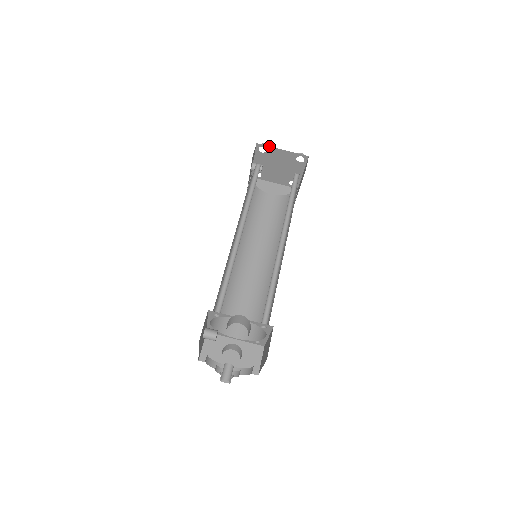
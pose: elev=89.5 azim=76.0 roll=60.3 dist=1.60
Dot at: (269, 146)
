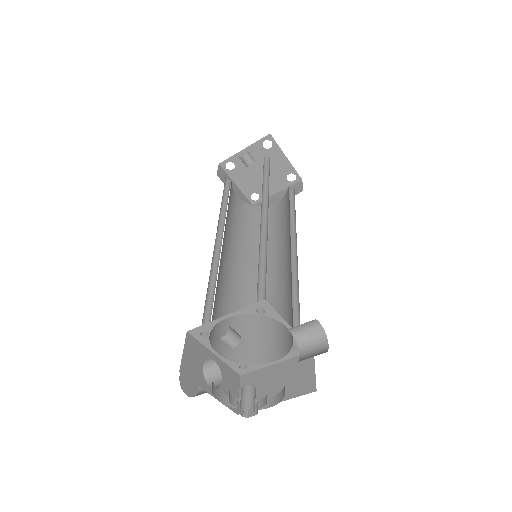
Dot at: (278, 145)
